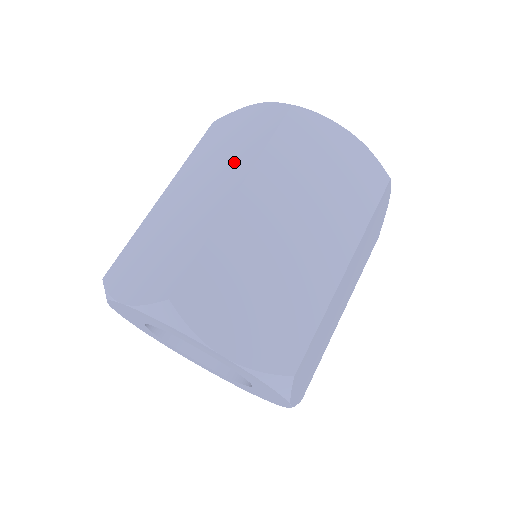
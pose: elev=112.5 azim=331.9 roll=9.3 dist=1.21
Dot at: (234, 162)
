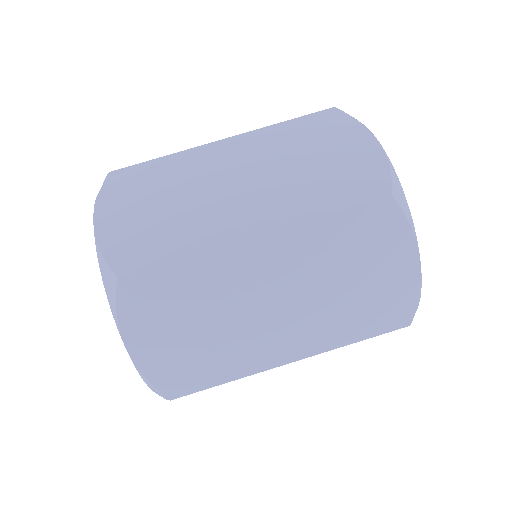
Dot at: occluded
